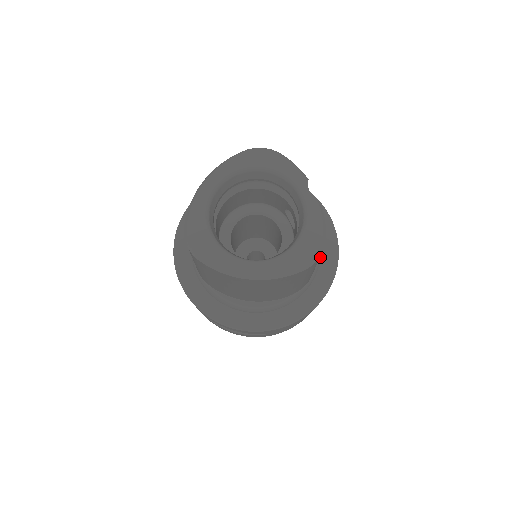
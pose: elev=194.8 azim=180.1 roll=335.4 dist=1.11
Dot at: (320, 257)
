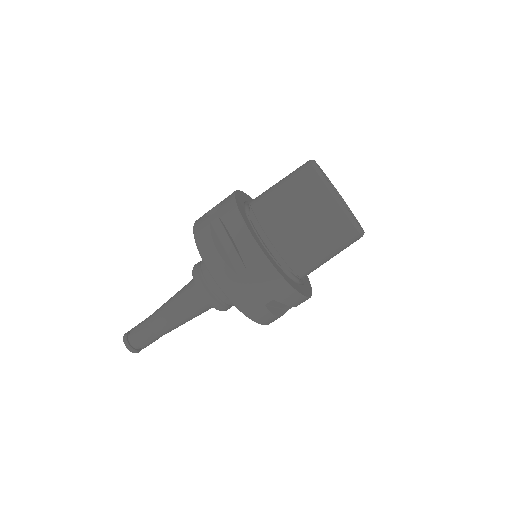
Dot at: (302, 285)
